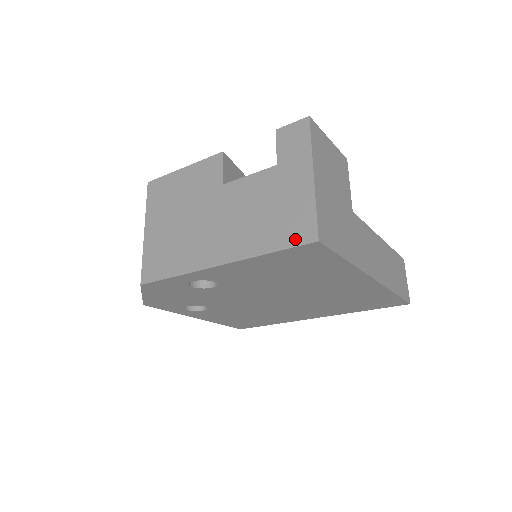
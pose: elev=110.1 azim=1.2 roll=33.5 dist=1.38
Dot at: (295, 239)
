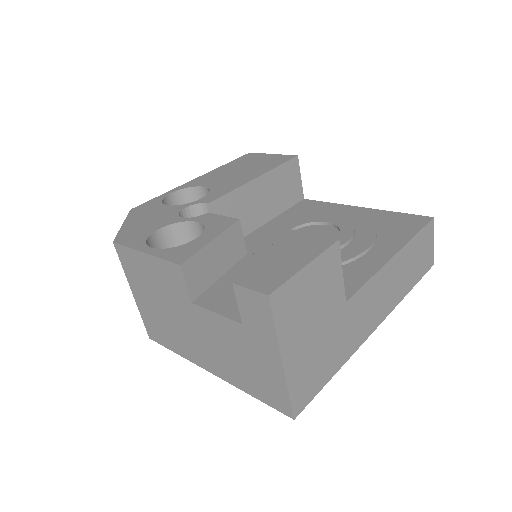
Dot at: (273, 403)
